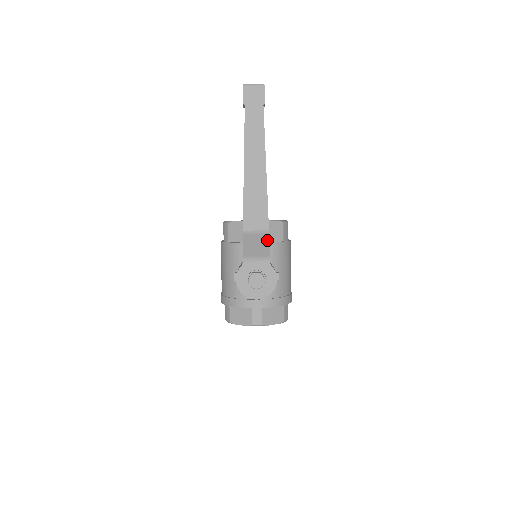
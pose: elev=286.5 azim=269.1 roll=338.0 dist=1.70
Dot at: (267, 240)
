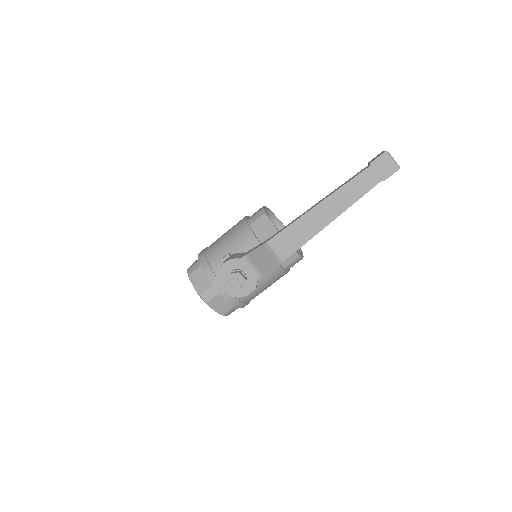
Dot at: (274, 265)
